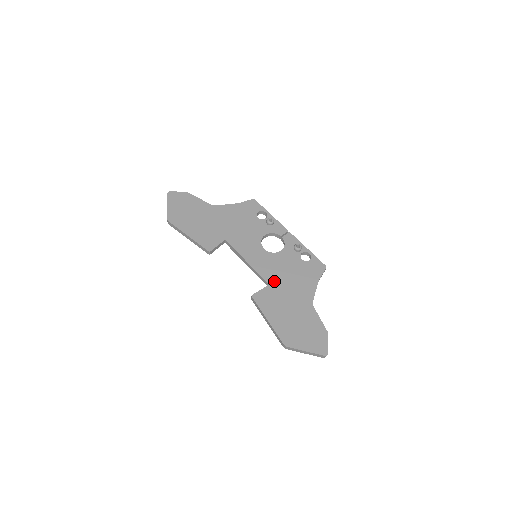
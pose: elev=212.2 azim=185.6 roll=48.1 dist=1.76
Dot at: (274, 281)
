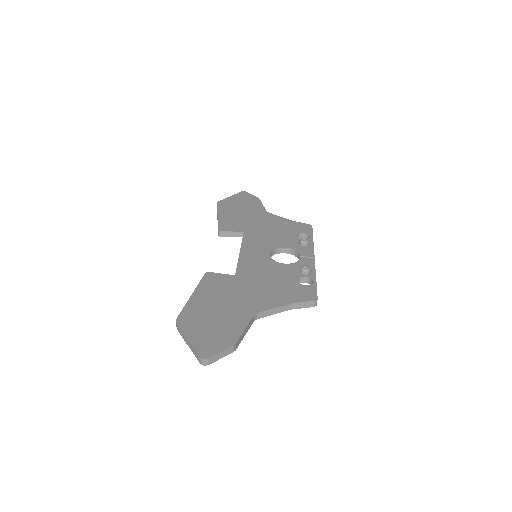
Dot at: (244, 276)
